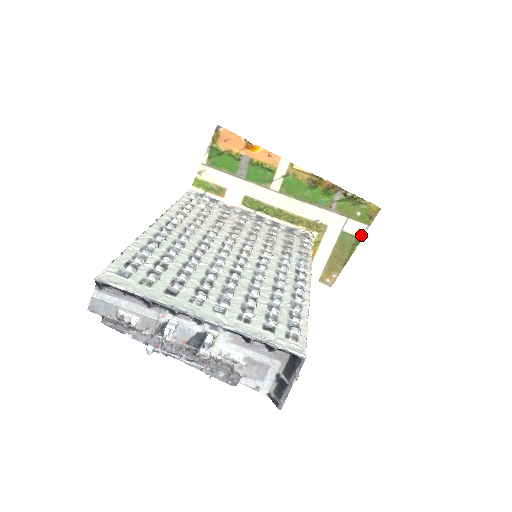
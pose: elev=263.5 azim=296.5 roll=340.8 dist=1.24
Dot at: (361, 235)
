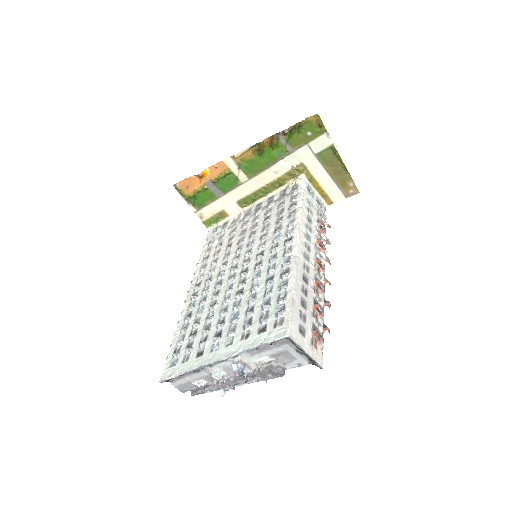
Dot at: (330, 143)
